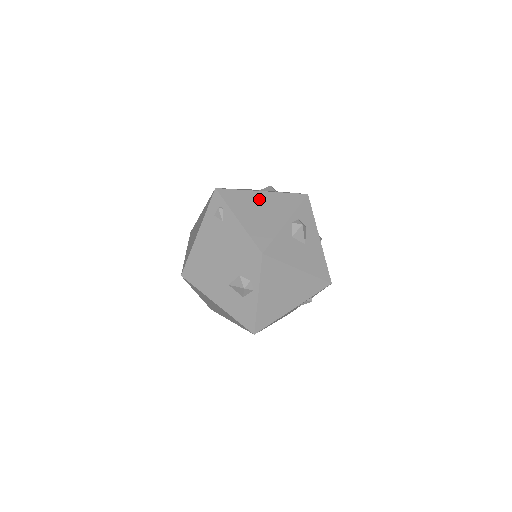
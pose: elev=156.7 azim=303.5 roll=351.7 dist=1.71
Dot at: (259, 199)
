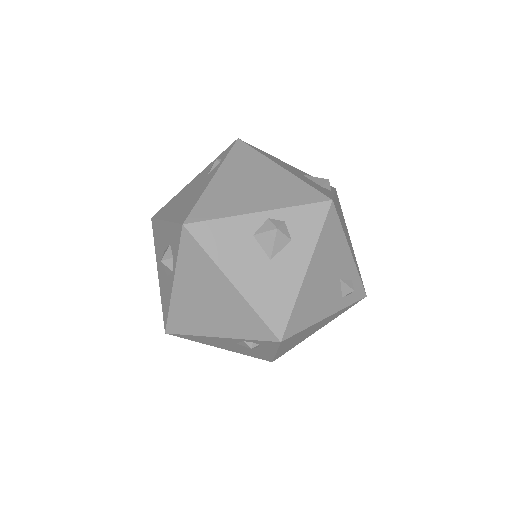
Dot at: (265, 172)
